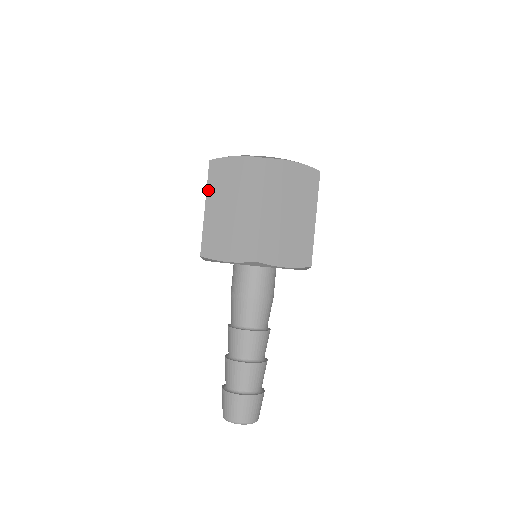
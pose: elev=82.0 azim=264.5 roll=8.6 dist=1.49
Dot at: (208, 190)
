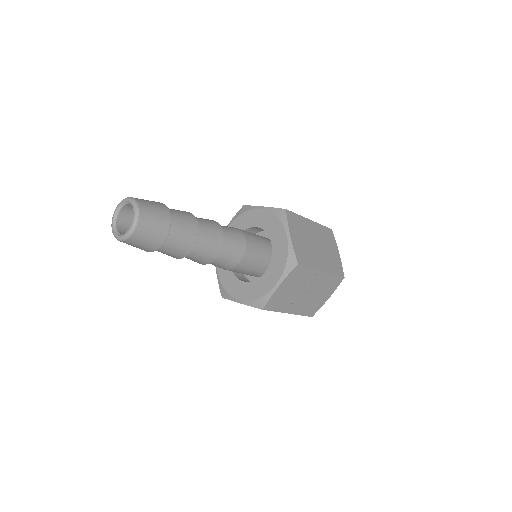
Dot at: occluded
